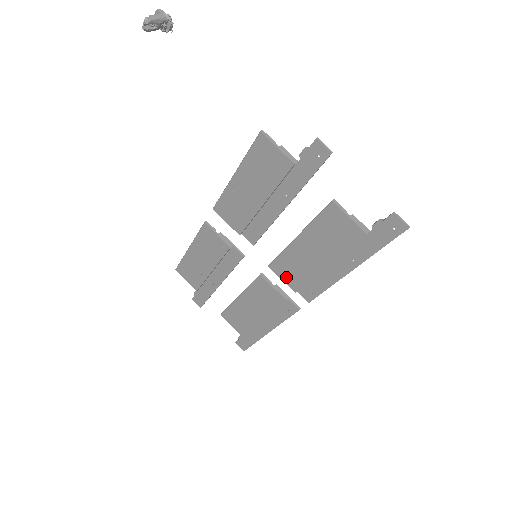
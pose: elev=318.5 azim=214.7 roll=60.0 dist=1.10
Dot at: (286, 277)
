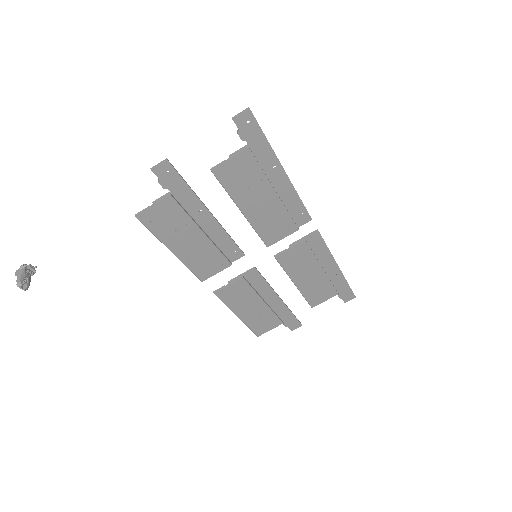
Dot at: (281, 234)
